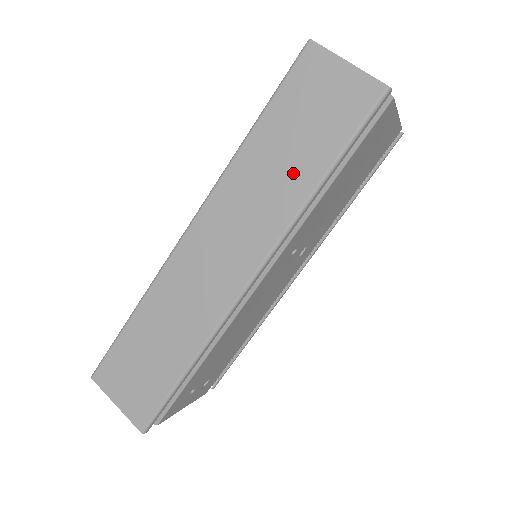
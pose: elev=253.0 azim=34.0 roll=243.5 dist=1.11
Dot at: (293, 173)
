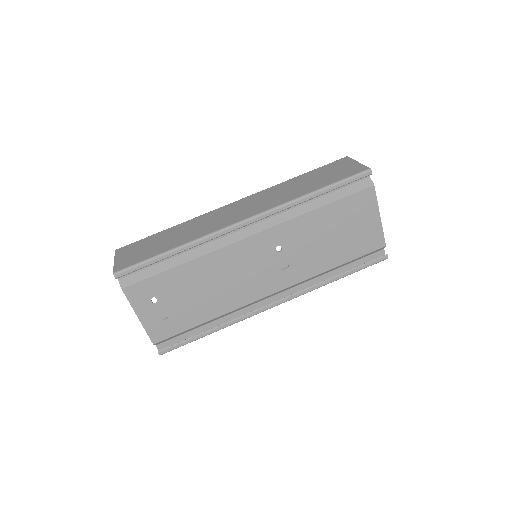
Dot at: (303, 188)
